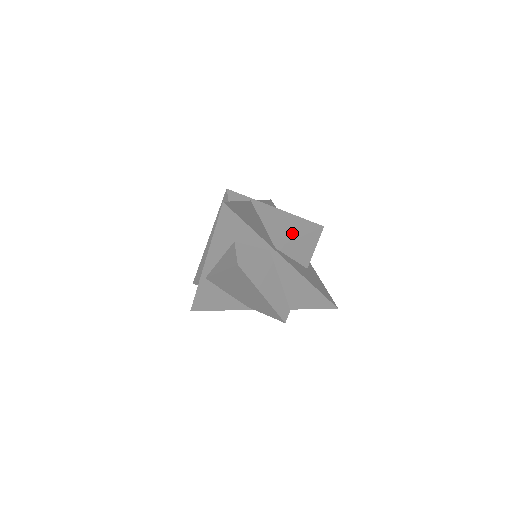
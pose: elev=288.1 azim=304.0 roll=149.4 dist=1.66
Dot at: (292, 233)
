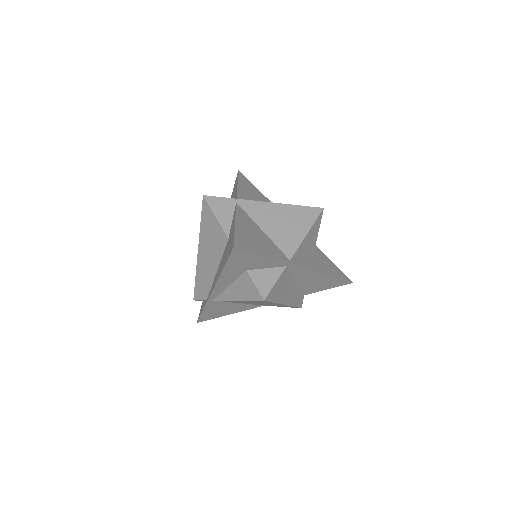
Dot at: (297, 232)
